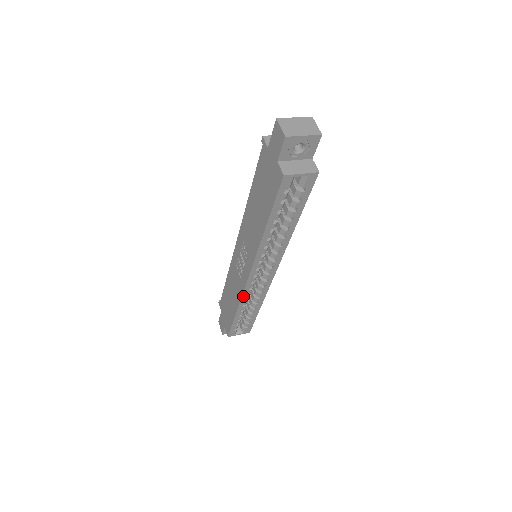
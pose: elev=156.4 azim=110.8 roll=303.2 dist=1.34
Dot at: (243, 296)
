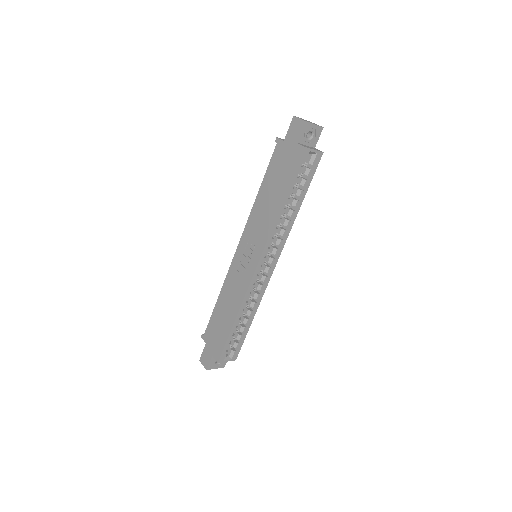
Dot at: (247, 294)
